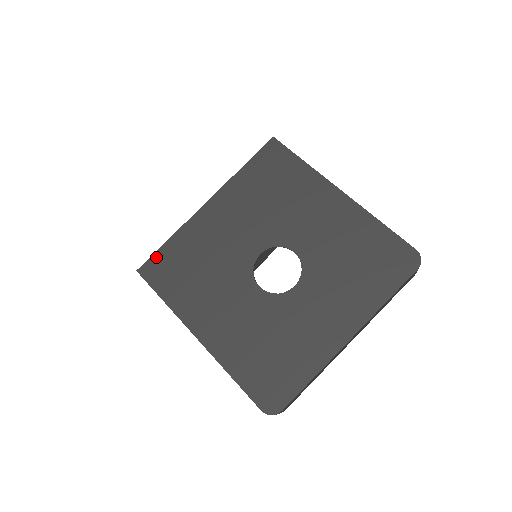
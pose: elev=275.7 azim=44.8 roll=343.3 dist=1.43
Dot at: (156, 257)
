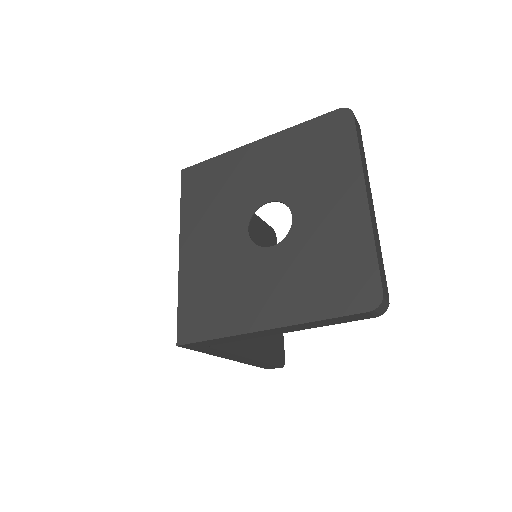
Dot at: (181, 320)
